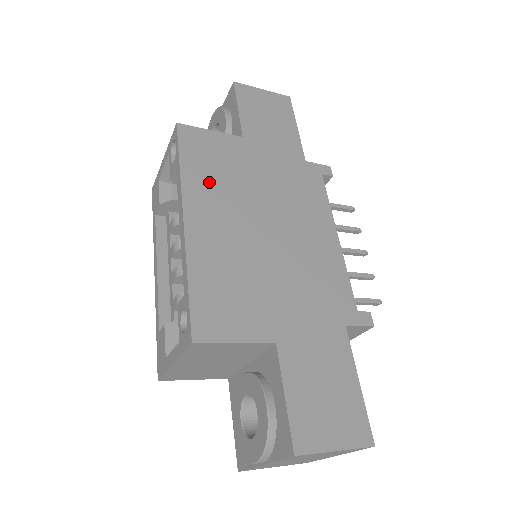
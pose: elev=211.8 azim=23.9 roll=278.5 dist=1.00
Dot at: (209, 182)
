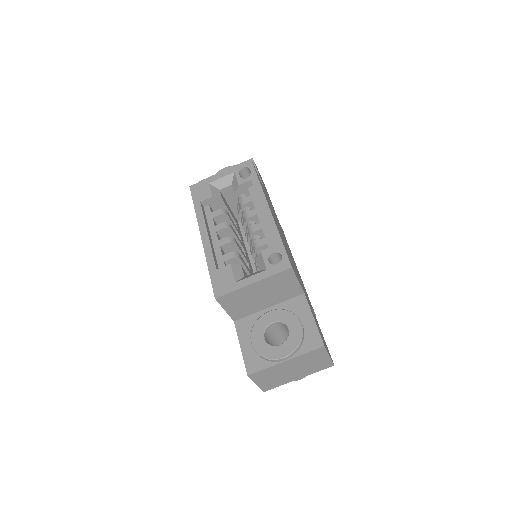
Dot at: (267, 199)
